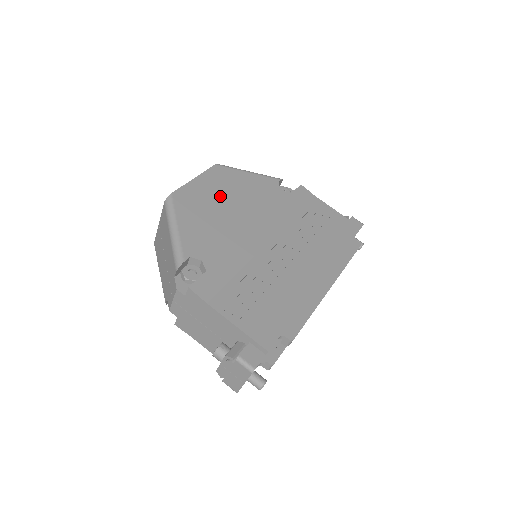
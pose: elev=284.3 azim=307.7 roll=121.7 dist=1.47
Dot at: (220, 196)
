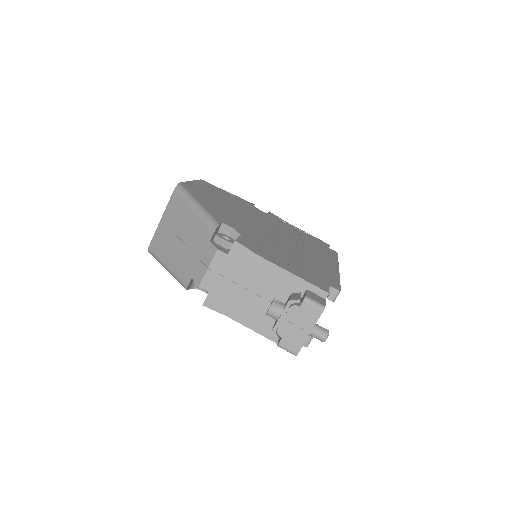
Dot at: (218, 197)
